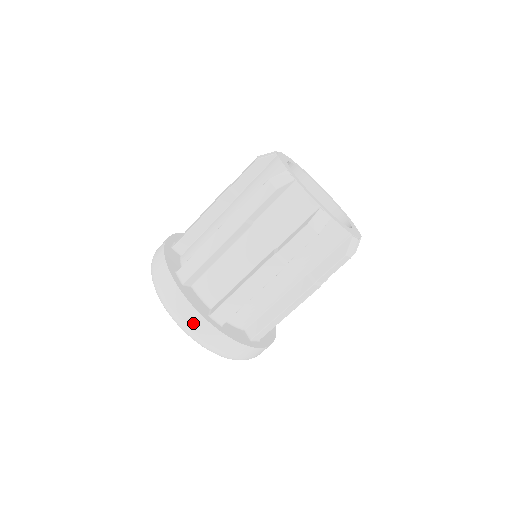
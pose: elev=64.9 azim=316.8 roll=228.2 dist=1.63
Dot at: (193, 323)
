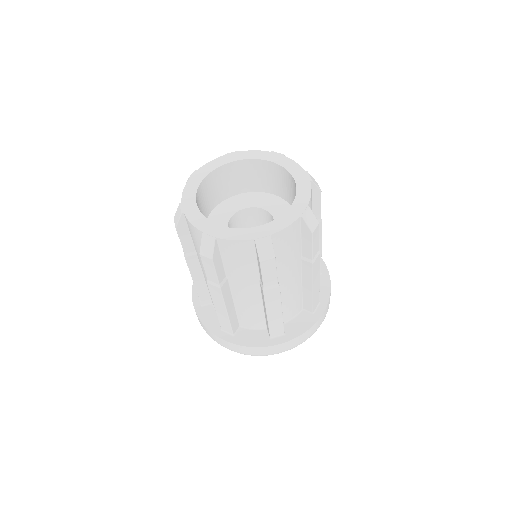
Dot at: (266, 352)
